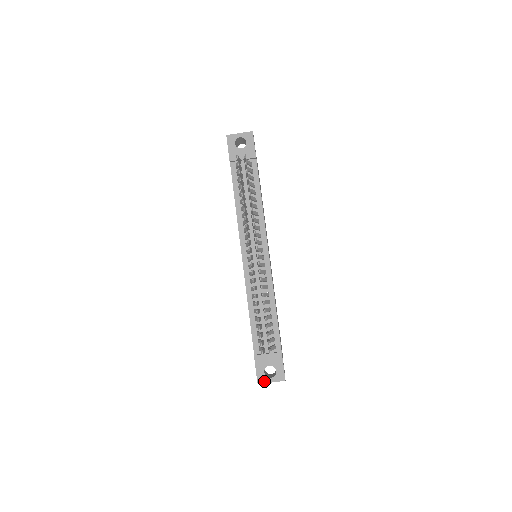
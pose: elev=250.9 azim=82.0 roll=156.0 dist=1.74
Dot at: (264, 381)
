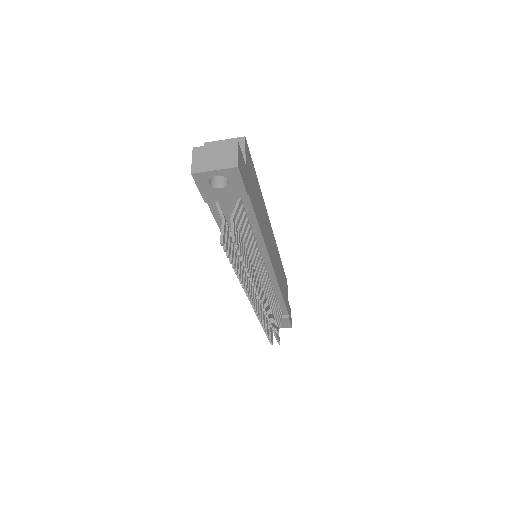
Dot at: occluded
